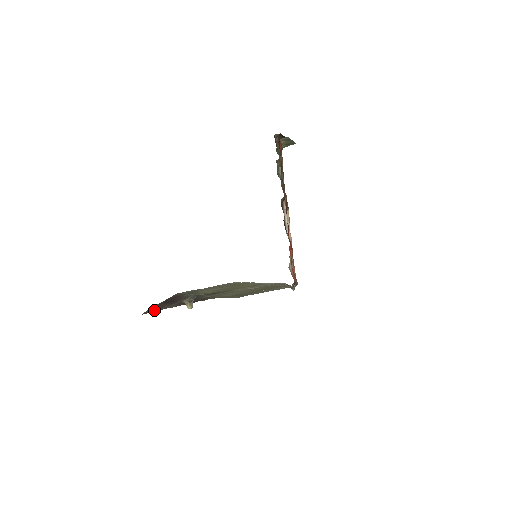
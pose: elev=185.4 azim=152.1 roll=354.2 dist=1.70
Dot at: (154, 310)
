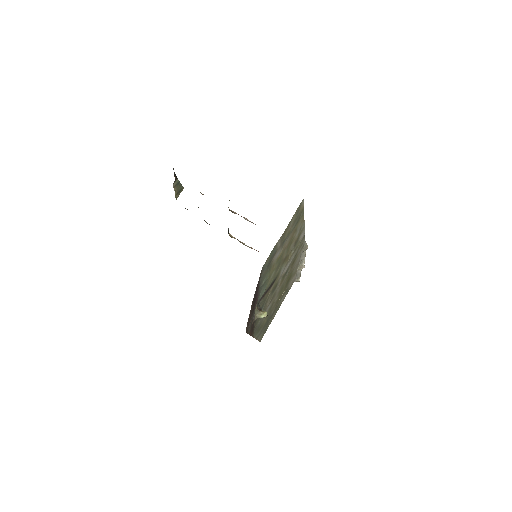
Dot at: occluded
